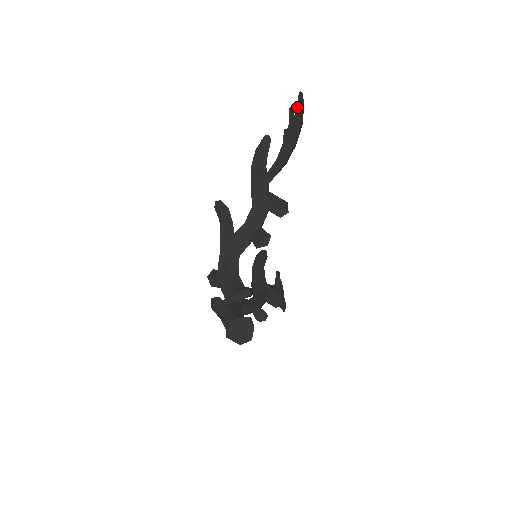
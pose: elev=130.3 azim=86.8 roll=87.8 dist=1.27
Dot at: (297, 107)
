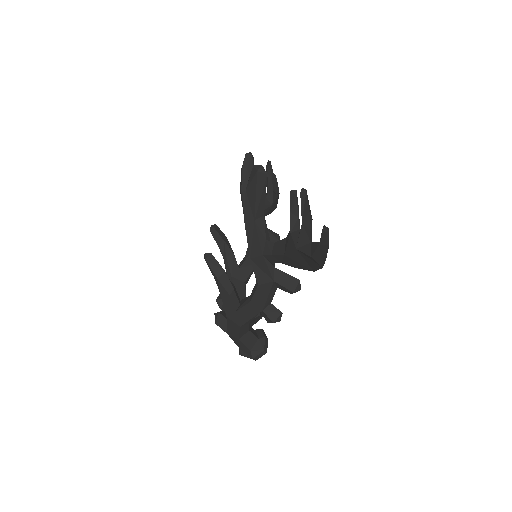
Dot at: (319, 248)
